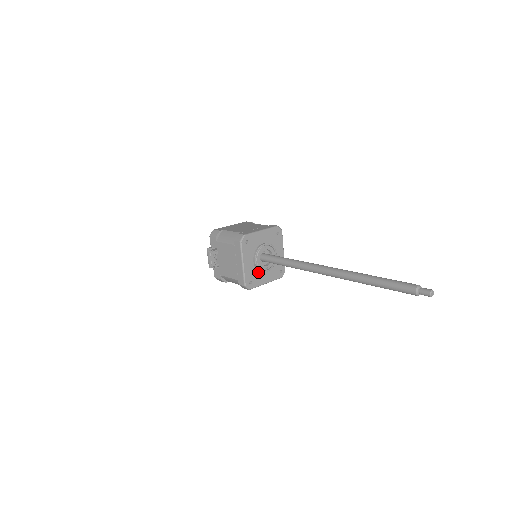
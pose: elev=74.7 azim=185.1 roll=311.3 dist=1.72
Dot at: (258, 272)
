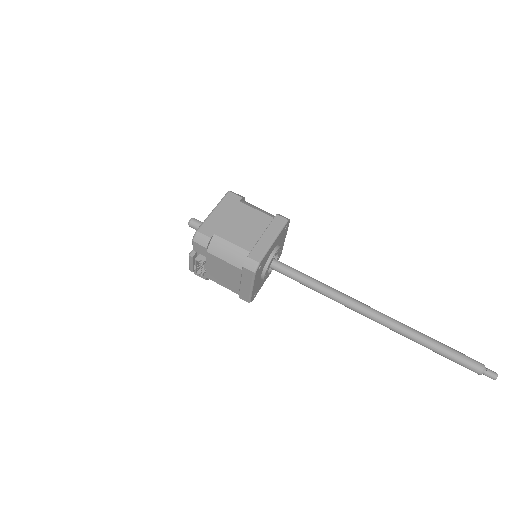
Dot at: (262, 280)
